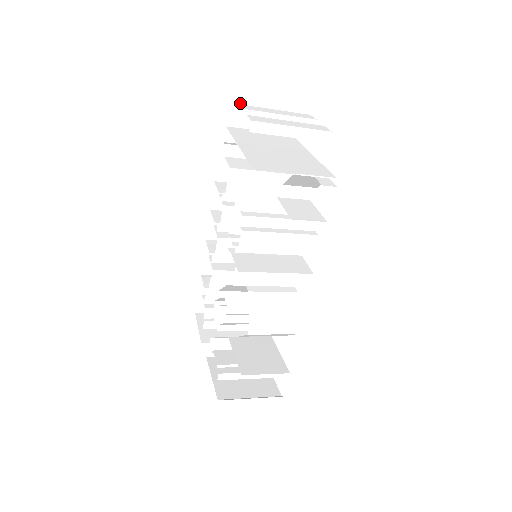
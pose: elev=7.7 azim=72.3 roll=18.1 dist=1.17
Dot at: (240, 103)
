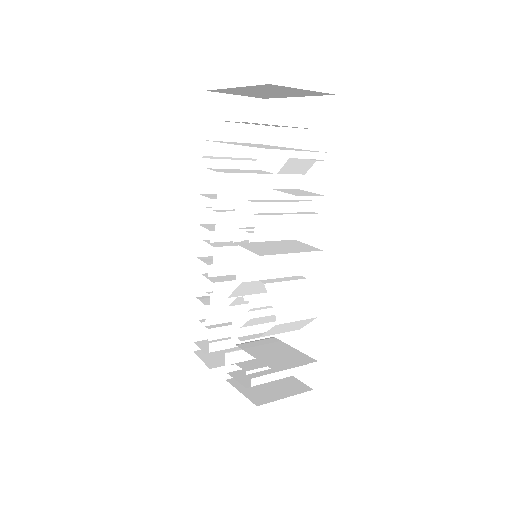
Dot at: (212, 118)
